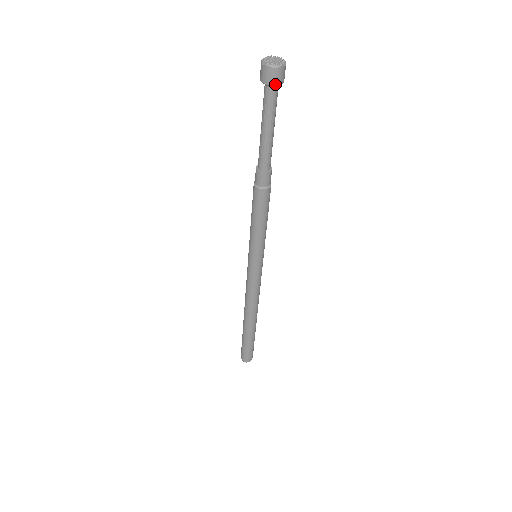
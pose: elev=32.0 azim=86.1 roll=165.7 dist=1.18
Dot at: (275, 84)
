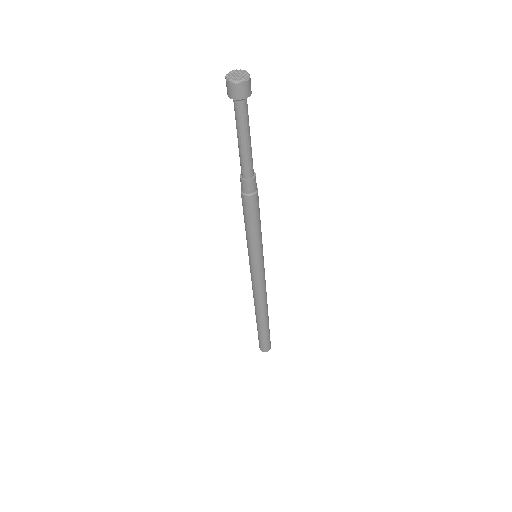
Dot at: (241, 98)
